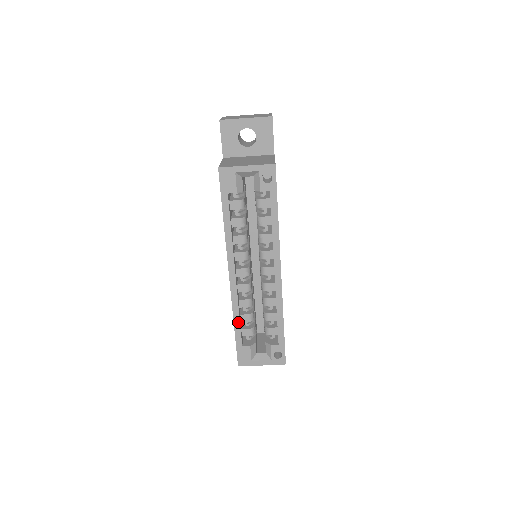
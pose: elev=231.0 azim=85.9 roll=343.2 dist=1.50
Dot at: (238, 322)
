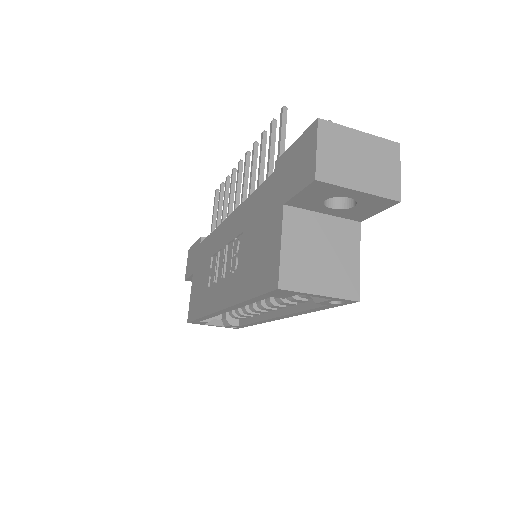
Dot at: (206, 318)
